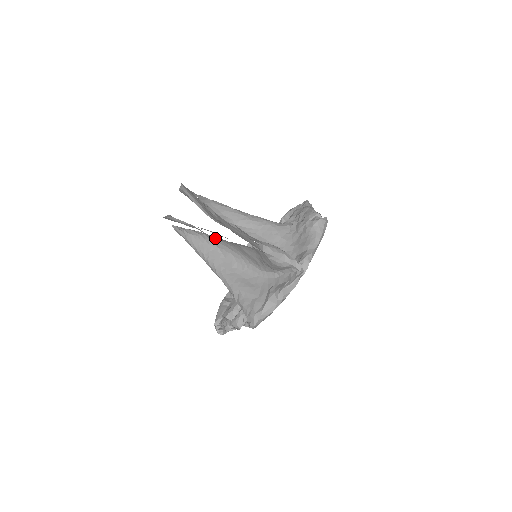
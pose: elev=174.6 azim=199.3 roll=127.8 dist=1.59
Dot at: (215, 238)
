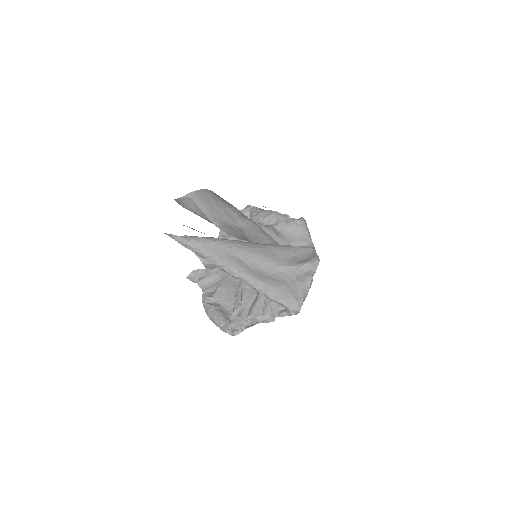
Dot at: (236, 243)
